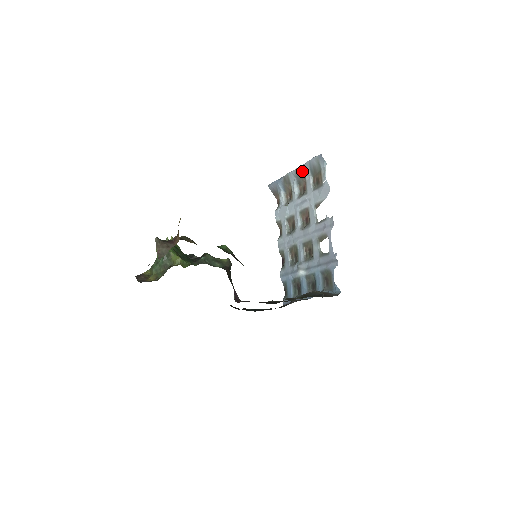
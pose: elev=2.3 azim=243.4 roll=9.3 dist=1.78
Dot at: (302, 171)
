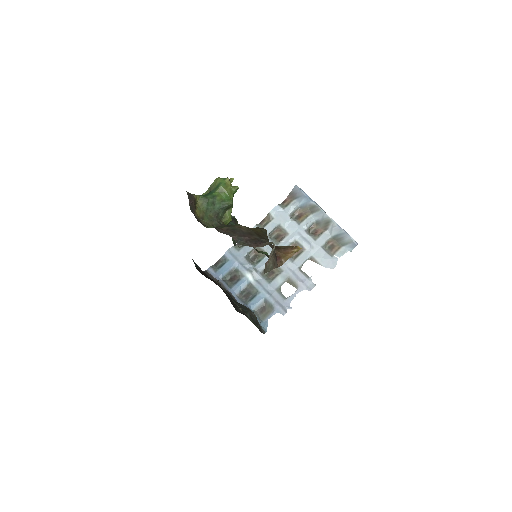
Dot at: (332, 225)
